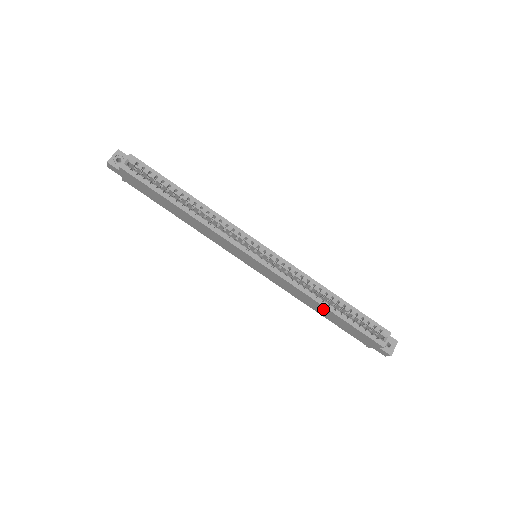
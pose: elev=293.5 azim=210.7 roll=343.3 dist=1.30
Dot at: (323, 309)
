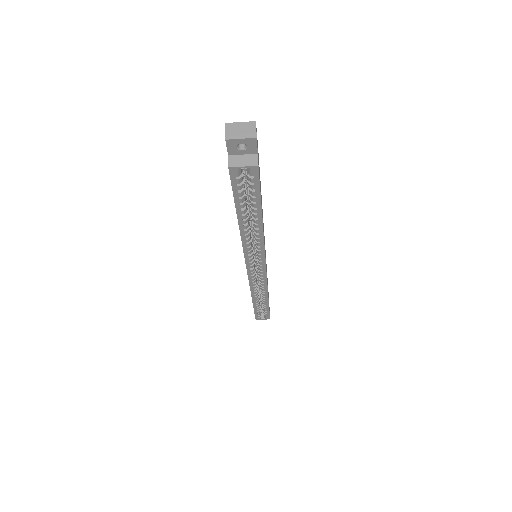
Dot at: occluded
